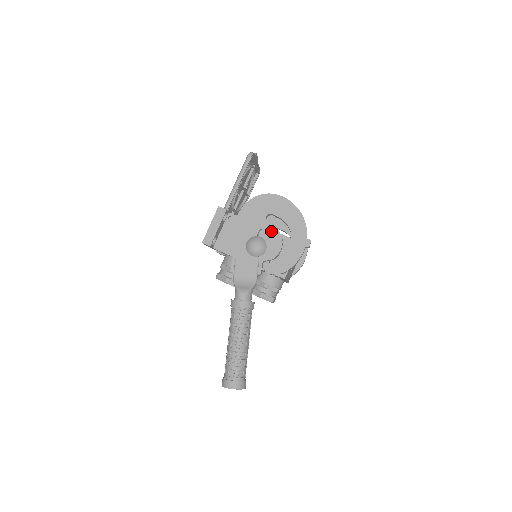
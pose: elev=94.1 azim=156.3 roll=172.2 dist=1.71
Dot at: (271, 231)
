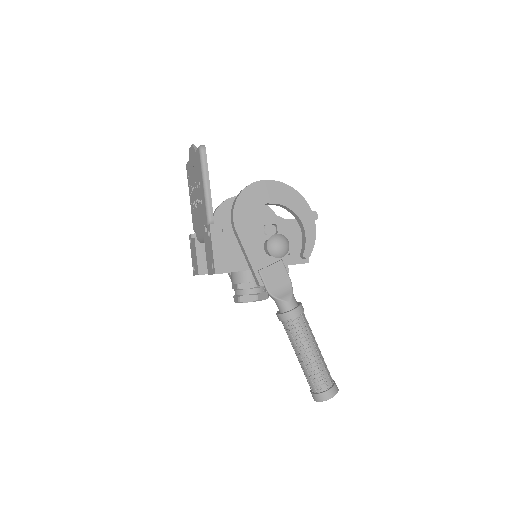
Dot at: (276, 222)
